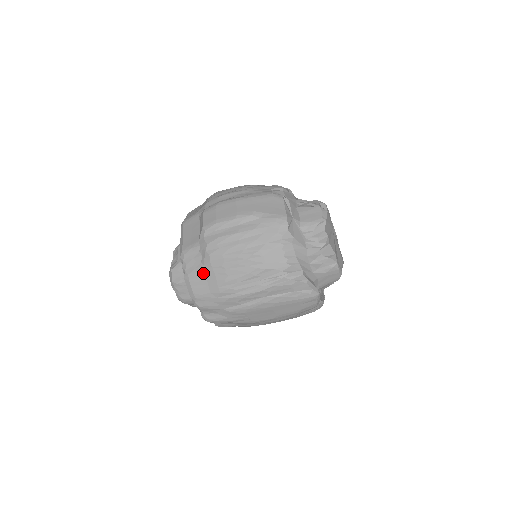
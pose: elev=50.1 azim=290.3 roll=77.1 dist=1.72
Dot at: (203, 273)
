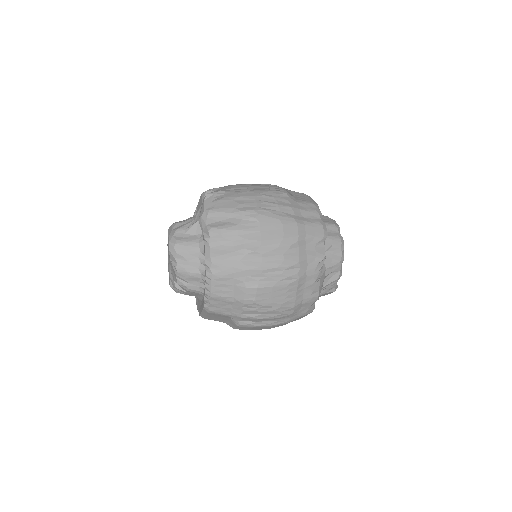
Dot at: occluded
